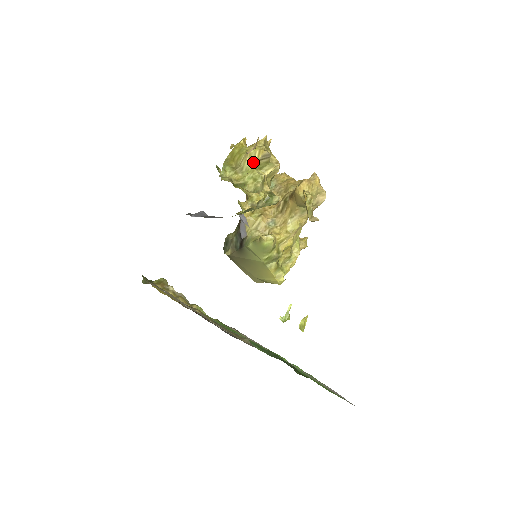
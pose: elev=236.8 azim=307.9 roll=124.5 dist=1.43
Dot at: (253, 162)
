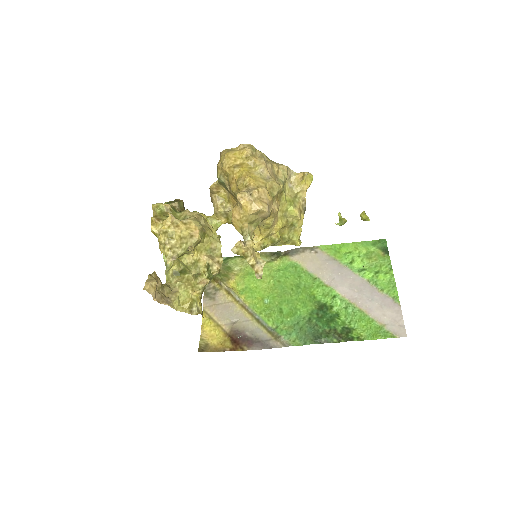
Dot at: occluded
